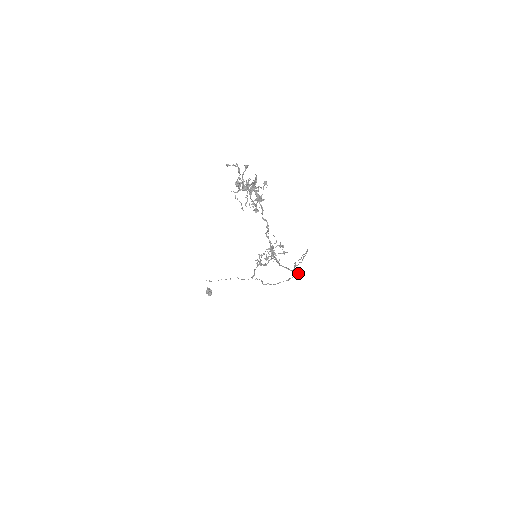
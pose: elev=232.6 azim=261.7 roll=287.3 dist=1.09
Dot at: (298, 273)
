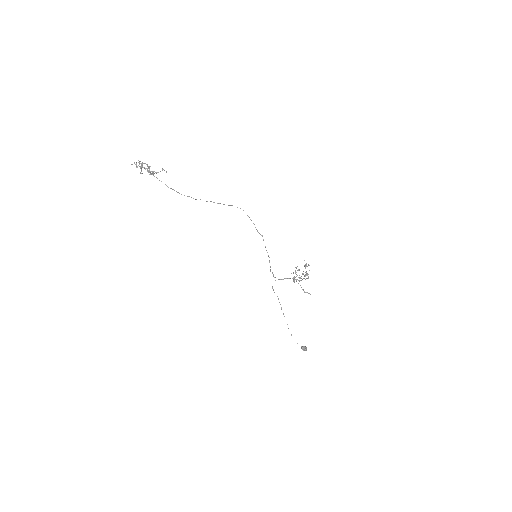
Dot at: (262, 235)
